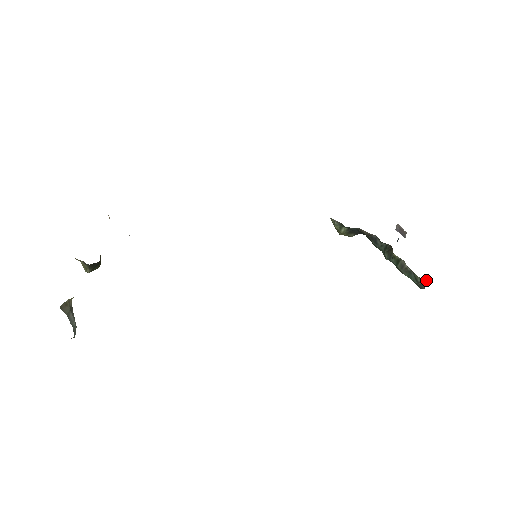
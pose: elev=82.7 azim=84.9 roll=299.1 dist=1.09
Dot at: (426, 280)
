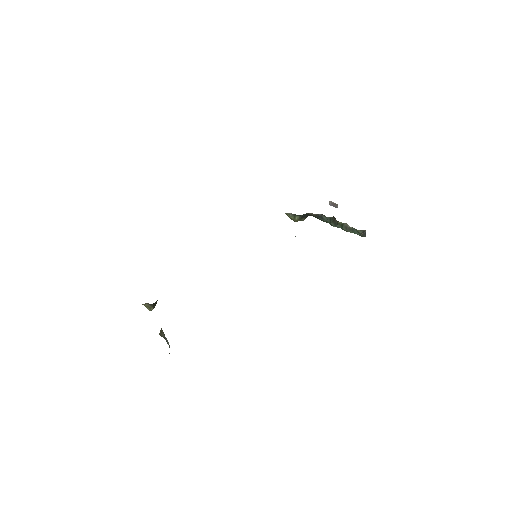
Dot at: (365, 230)
